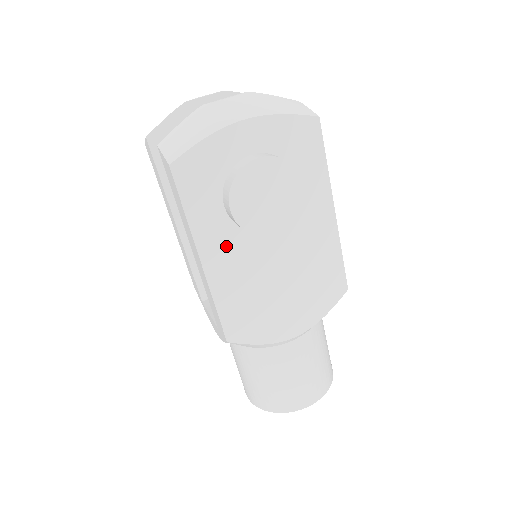
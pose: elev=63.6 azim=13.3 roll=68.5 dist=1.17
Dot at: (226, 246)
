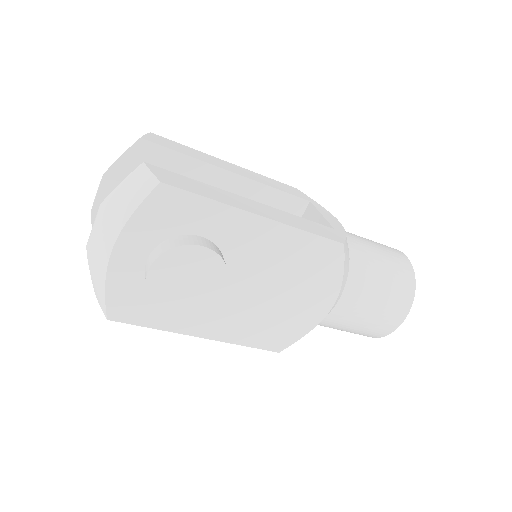
Dot at: (205, 316)
